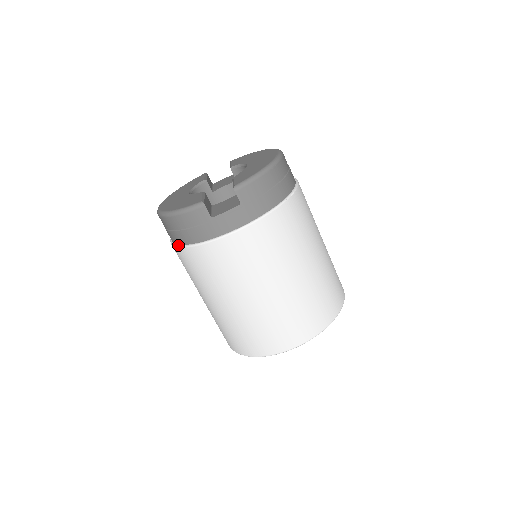
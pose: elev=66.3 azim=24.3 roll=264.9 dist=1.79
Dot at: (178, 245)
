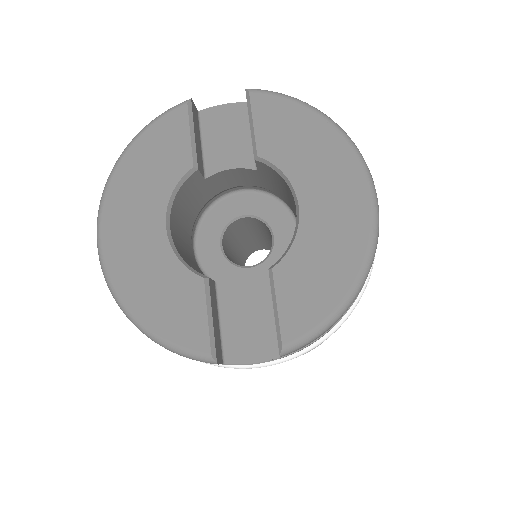
Dot at: occluded
